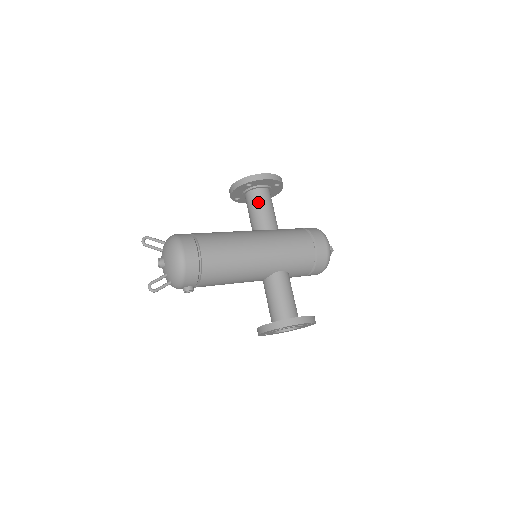
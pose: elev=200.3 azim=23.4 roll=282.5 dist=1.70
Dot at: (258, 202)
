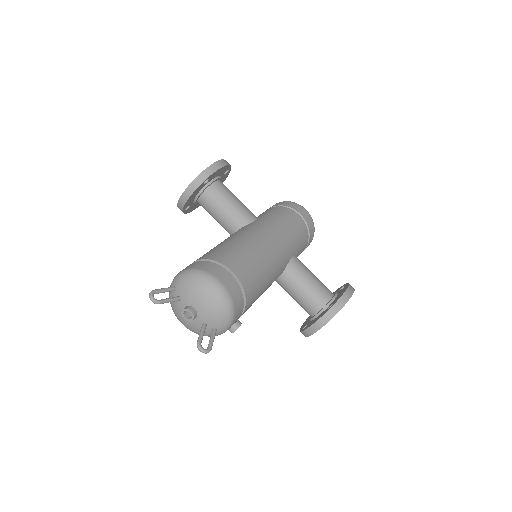
Dot at: (223, 197)
